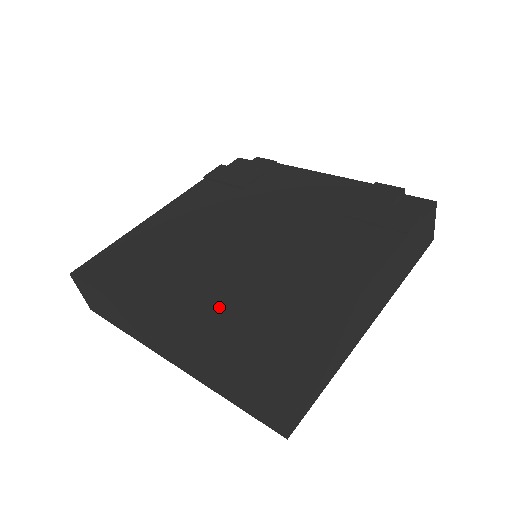
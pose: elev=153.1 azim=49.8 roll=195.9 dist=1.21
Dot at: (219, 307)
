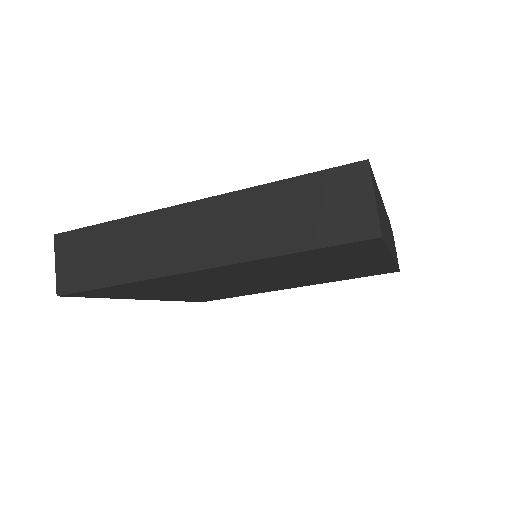
Dot at: occluded
